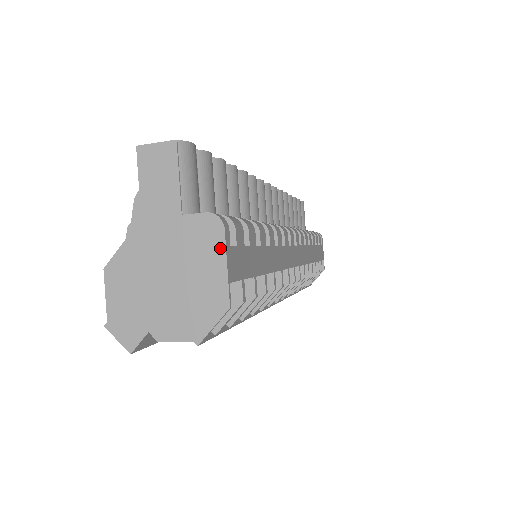
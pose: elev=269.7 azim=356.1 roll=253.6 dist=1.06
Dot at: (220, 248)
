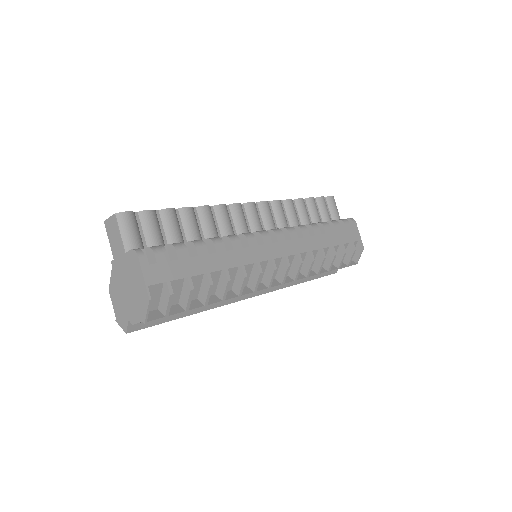
Dot at: (139, 268)
